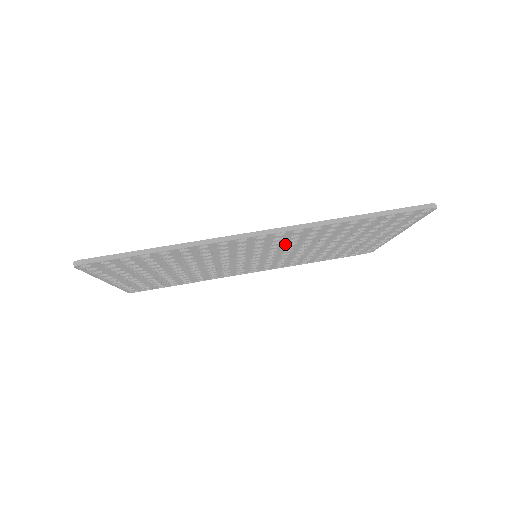
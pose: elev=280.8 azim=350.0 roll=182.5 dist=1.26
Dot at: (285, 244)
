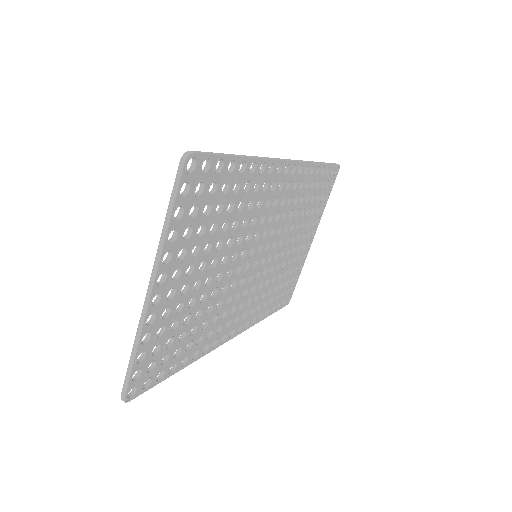
Dot at: (282, 214)
